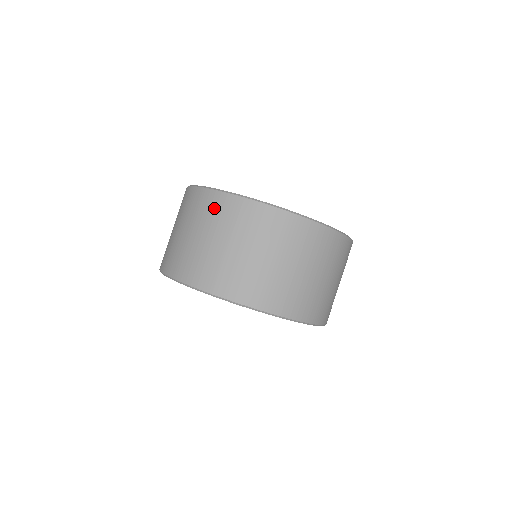
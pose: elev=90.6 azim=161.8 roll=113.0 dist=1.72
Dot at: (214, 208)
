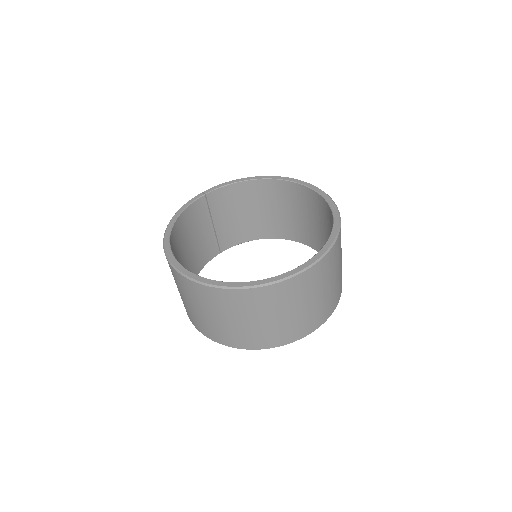
Dot at: (224, 301)
